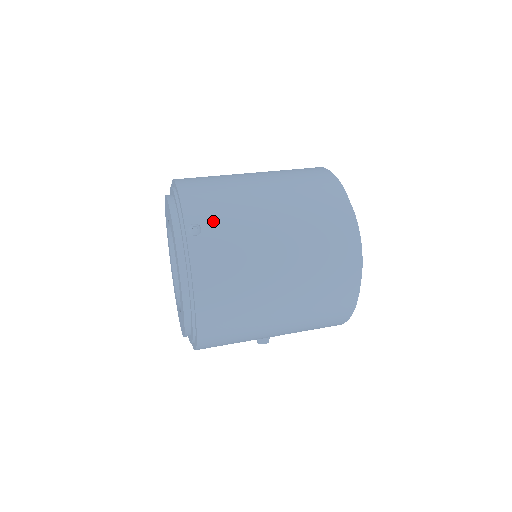
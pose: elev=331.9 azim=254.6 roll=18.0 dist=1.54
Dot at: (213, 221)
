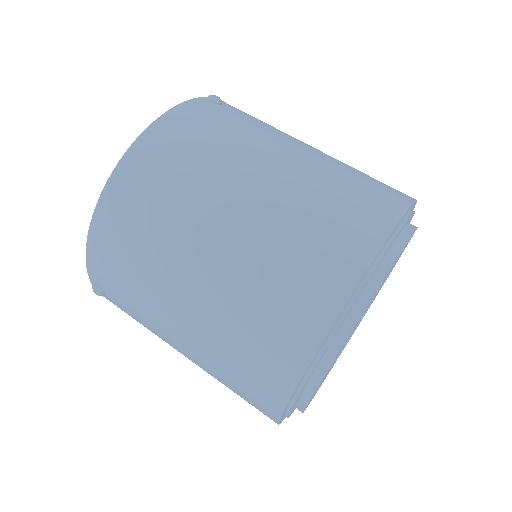
Dot at: (116, 298)
